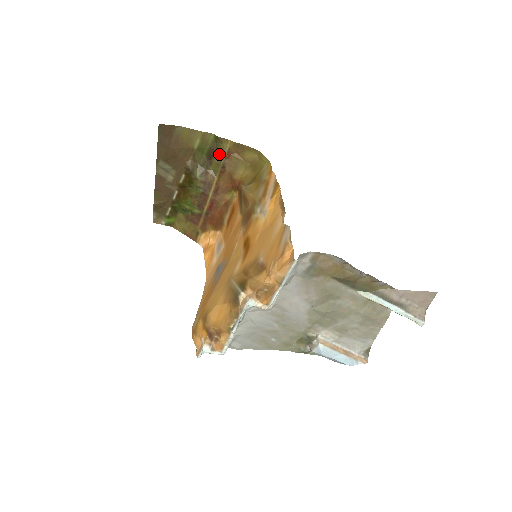
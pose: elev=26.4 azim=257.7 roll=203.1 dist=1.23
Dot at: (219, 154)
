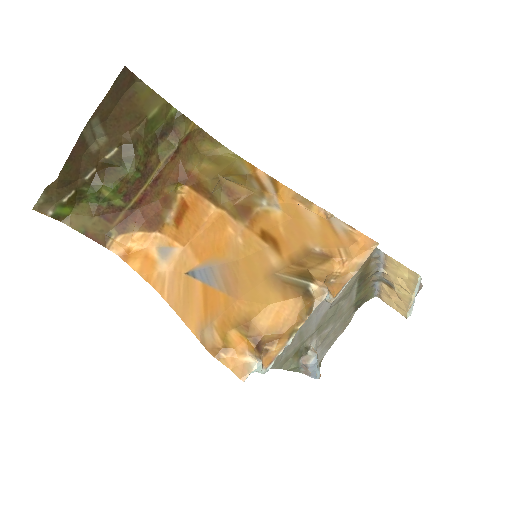
Dot at: (176, 134)
